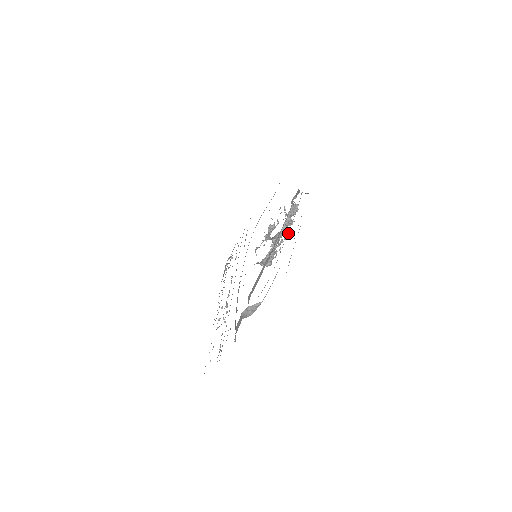
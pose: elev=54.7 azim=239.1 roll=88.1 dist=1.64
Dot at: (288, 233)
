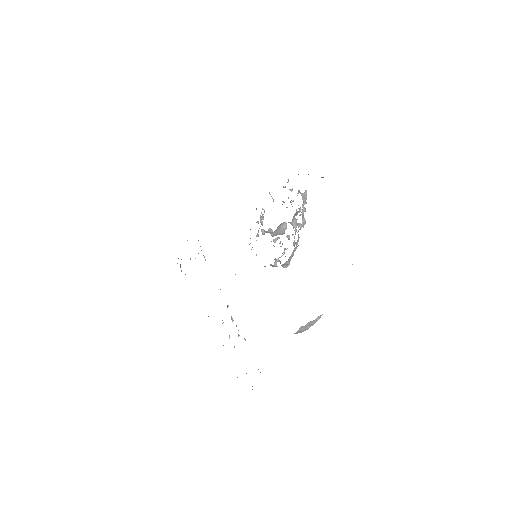
Dot at: (297, 224)
